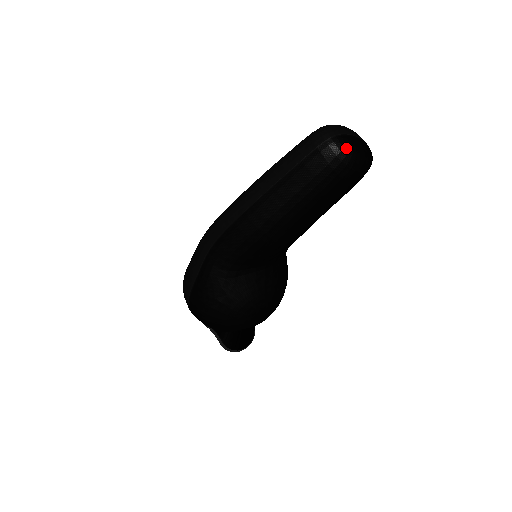
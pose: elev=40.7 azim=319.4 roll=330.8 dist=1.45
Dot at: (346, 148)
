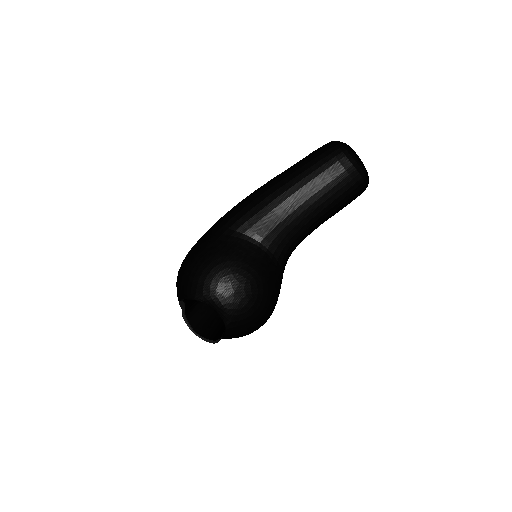
Dot at: (345, 144)
